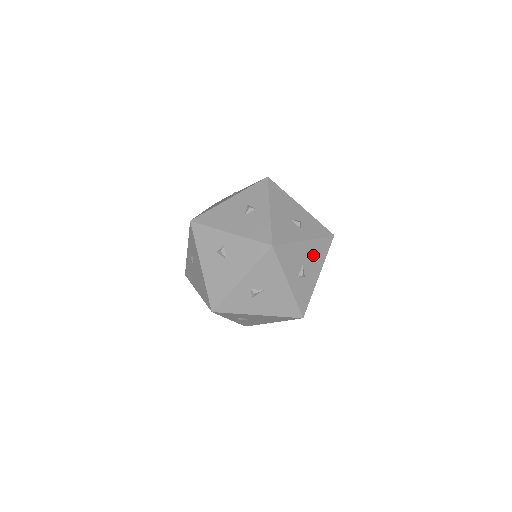
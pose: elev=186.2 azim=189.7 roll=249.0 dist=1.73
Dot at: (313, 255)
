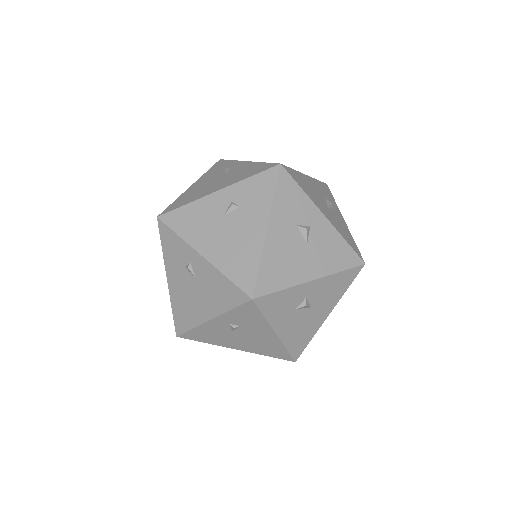
Dot at: occluded
